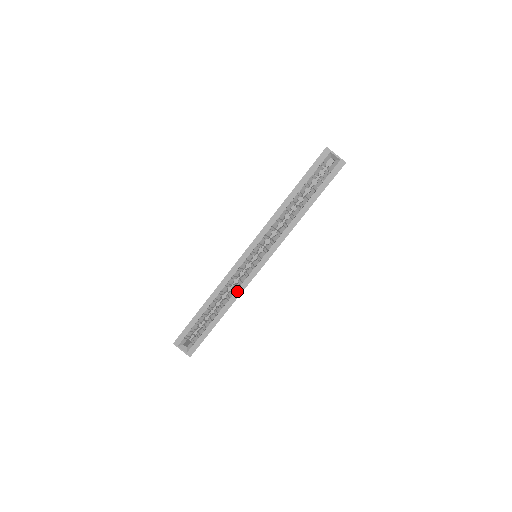
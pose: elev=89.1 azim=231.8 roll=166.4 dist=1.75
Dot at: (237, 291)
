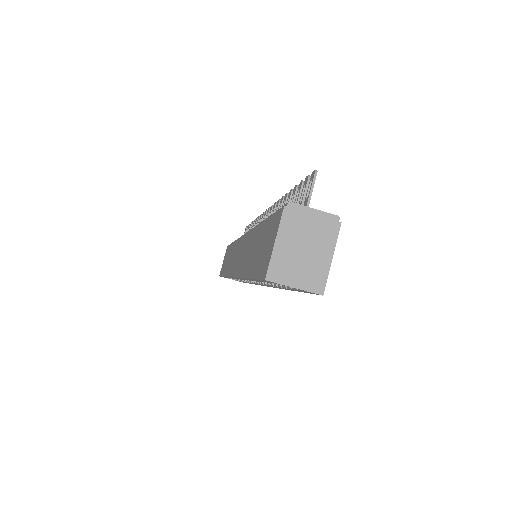
Dot at: occluded
